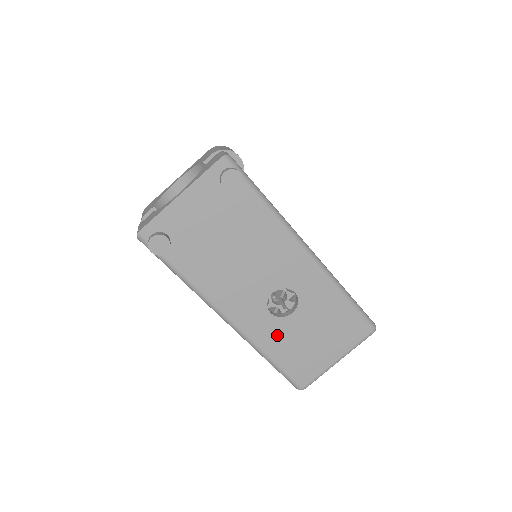
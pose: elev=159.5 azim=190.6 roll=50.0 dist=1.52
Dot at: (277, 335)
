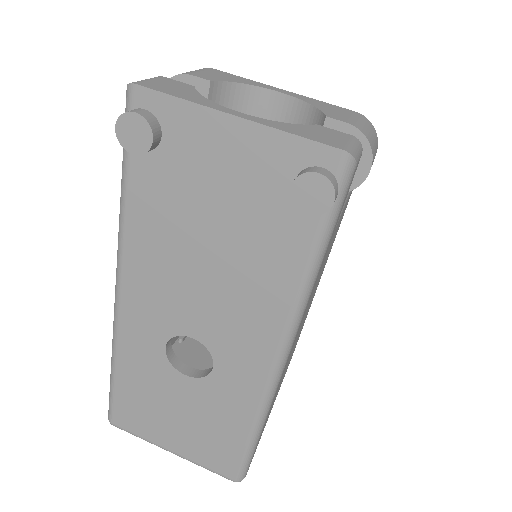
Dot at: (146, 367)
